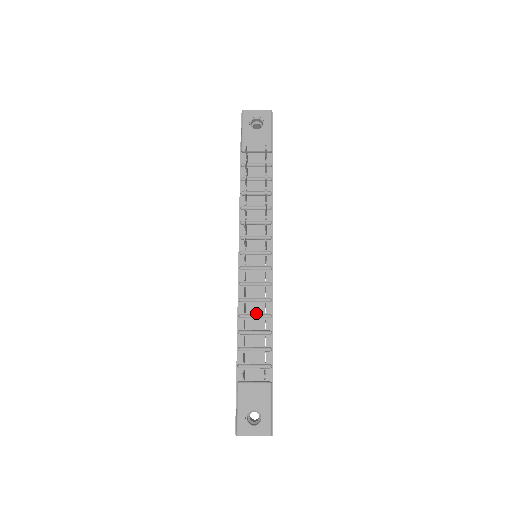
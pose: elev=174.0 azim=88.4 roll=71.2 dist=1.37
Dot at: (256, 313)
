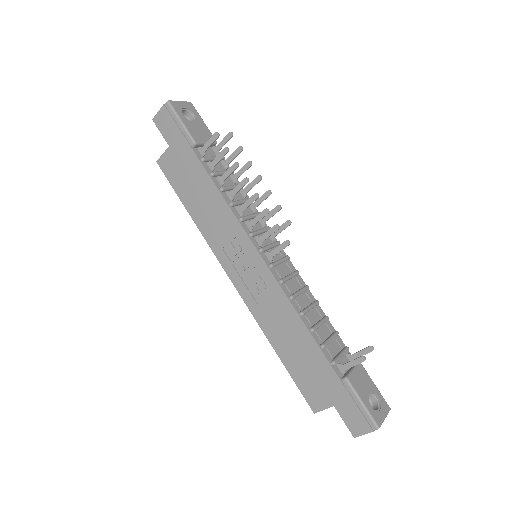
Dot at: (307, 305)
